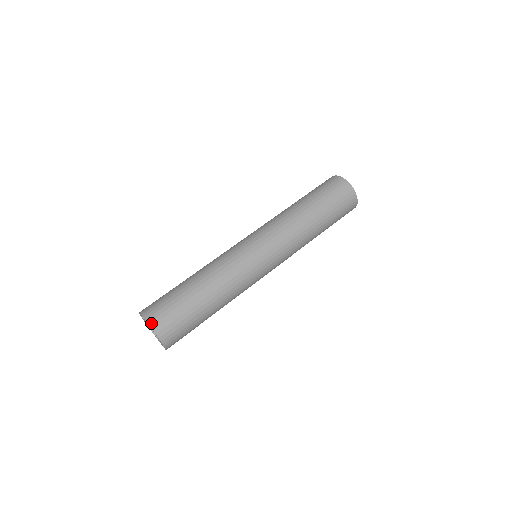
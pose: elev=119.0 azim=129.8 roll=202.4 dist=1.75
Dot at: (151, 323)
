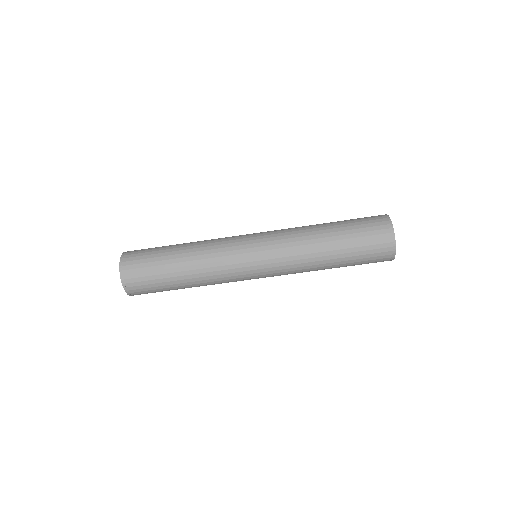
Dot at: (130, 294)
